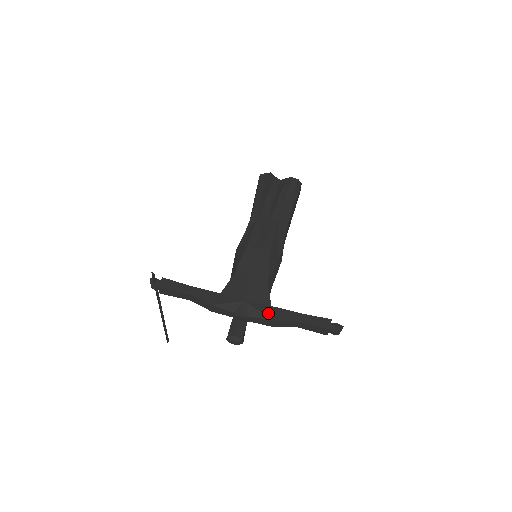
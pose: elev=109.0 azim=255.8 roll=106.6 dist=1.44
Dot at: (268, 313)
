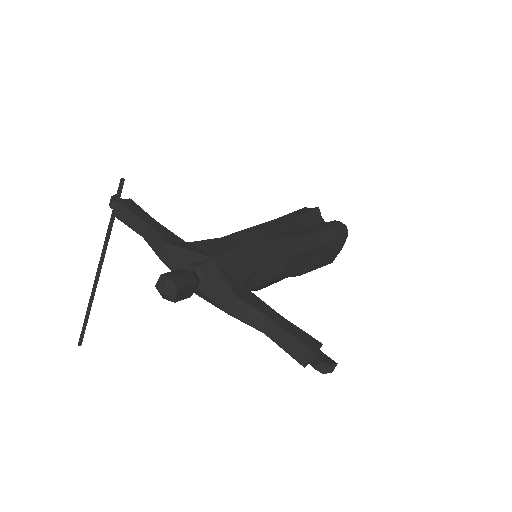
Dot at: (235, 287)
